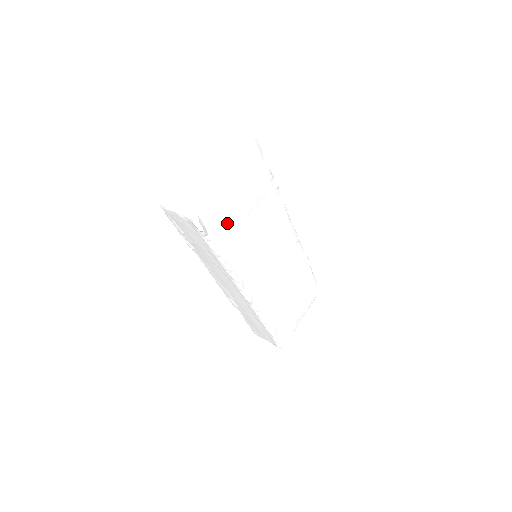
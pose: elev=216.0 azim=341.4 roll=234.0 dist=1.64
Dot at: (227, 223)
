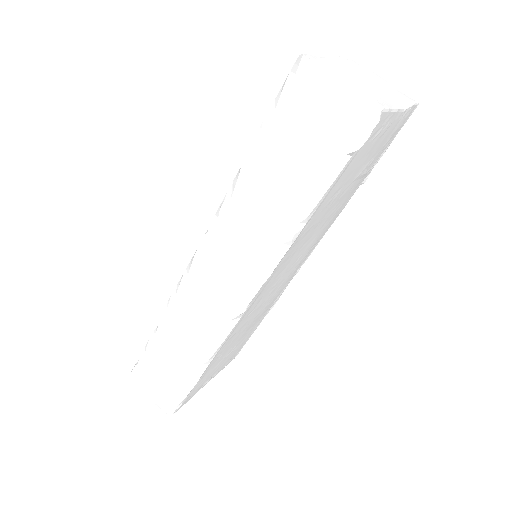
Dot at: (354, 166)
